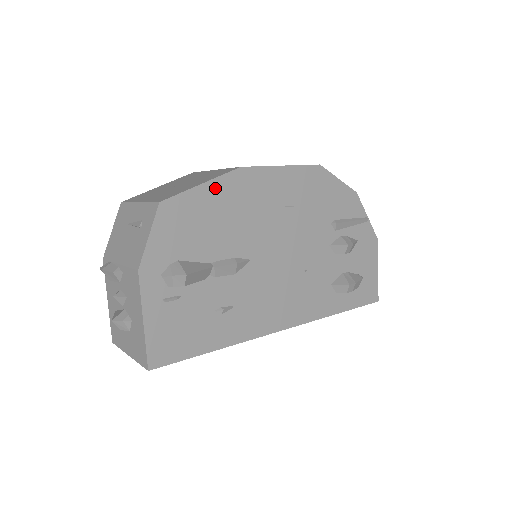
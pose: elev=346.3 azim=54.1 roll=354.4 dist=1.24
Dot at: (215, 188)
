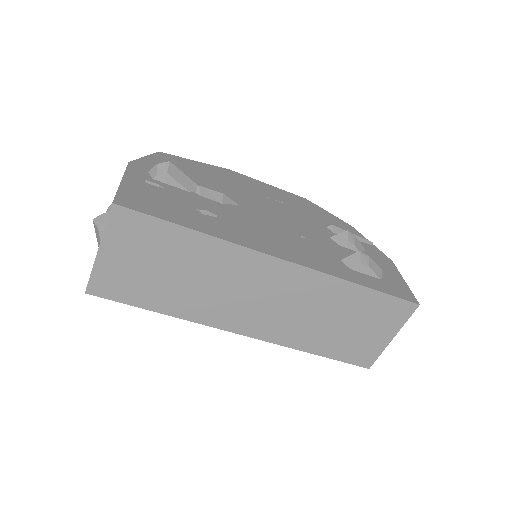
Dot at: (207, 167)
